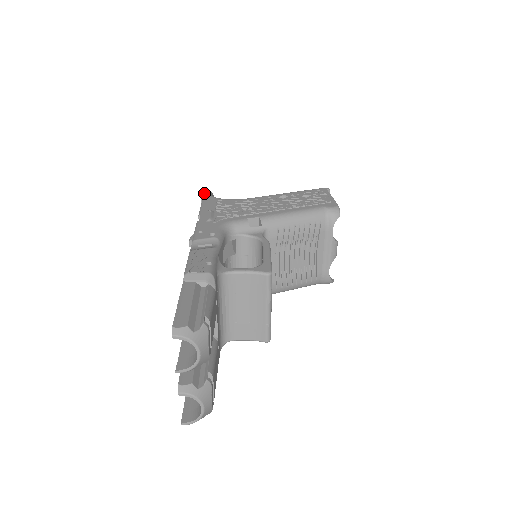
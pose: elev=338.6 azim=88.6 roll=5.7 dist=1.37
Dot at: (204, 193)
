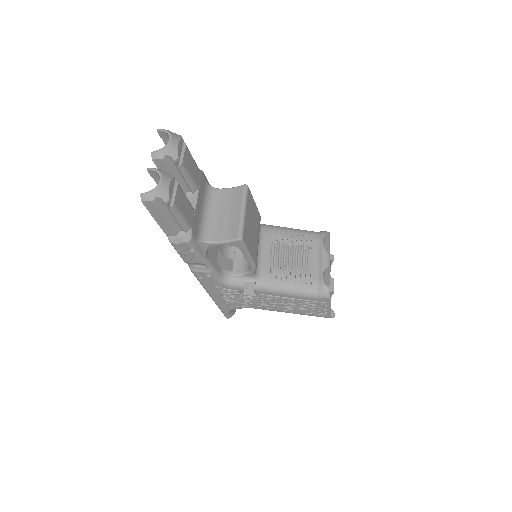
Dot at: occluded
